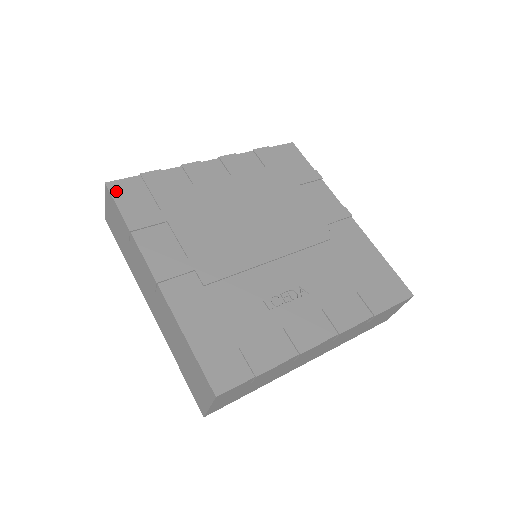
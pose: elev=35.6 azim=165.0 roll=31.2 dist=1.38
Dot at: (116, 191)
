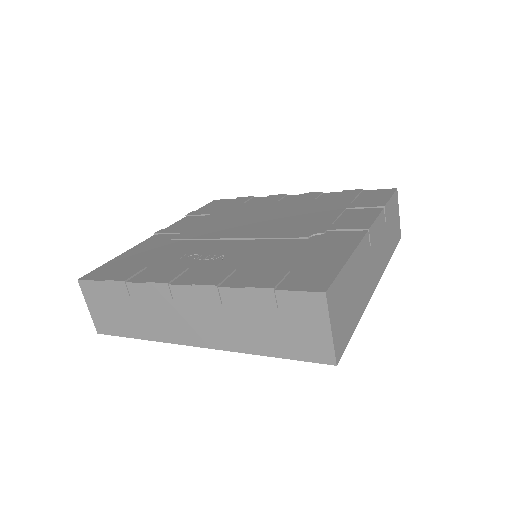
Dot at: (213, 203)
